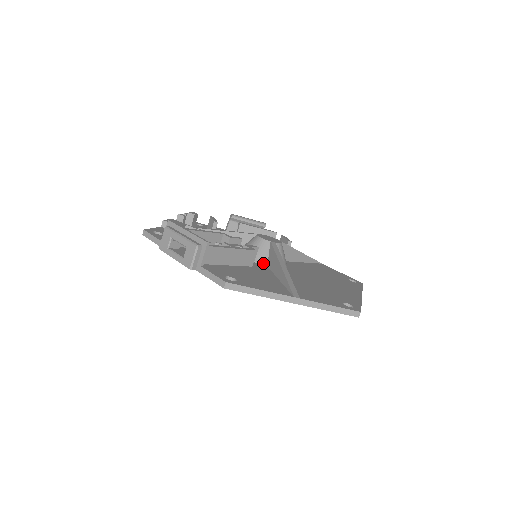
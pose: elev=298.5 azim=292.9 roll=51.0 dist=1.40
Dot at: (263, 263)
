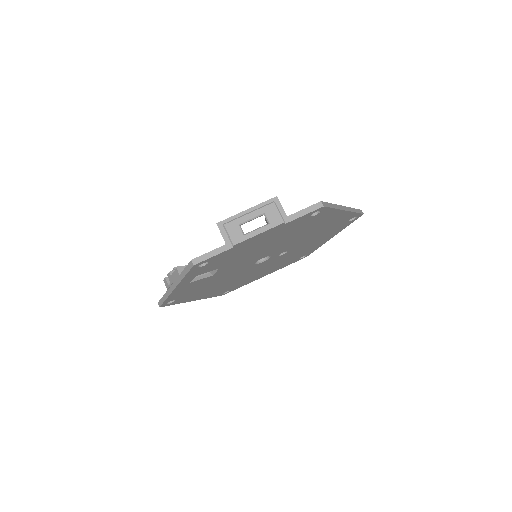
Dot at: occluded
